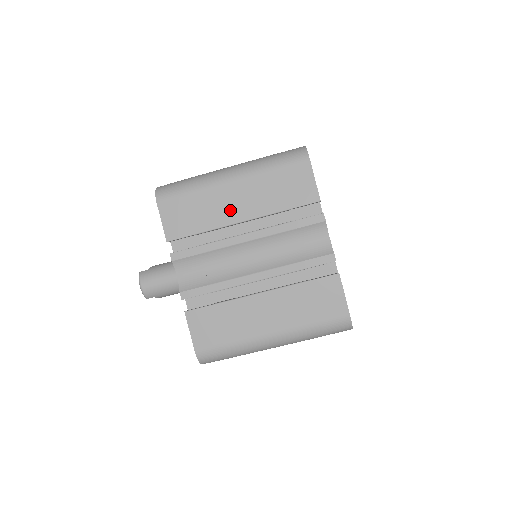
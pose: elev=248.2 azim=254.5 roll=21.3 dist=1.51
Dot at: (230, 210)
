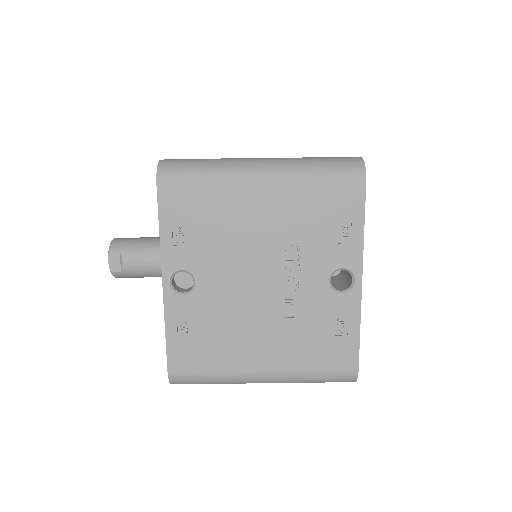
Dot at: occluded
